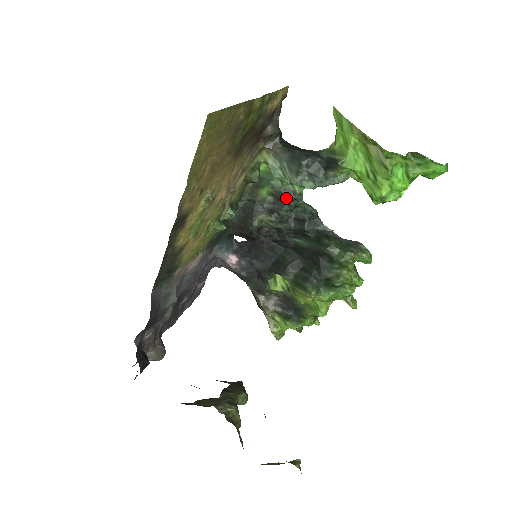
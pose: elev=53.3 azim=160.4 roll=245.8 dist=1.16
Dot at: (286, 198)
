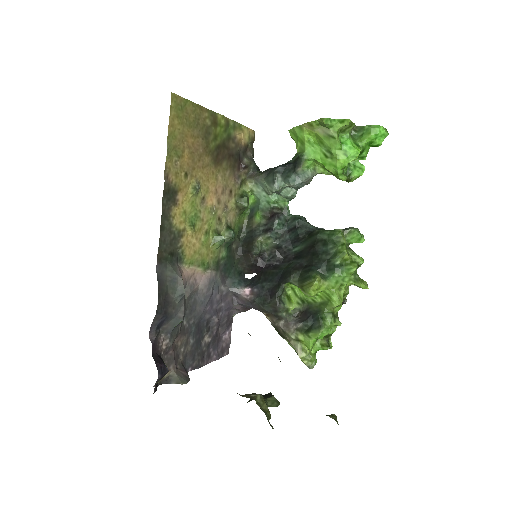
Dot at: (275, 214)
